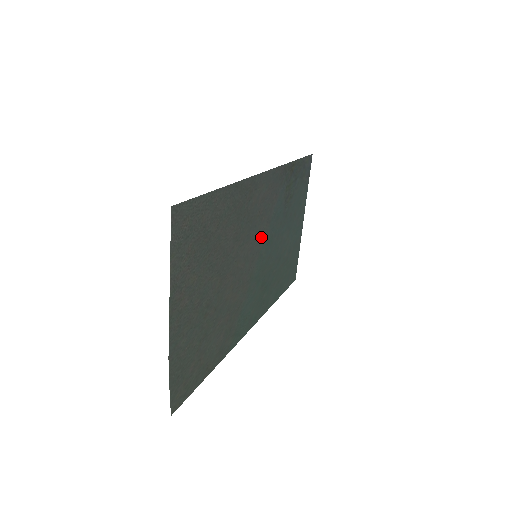
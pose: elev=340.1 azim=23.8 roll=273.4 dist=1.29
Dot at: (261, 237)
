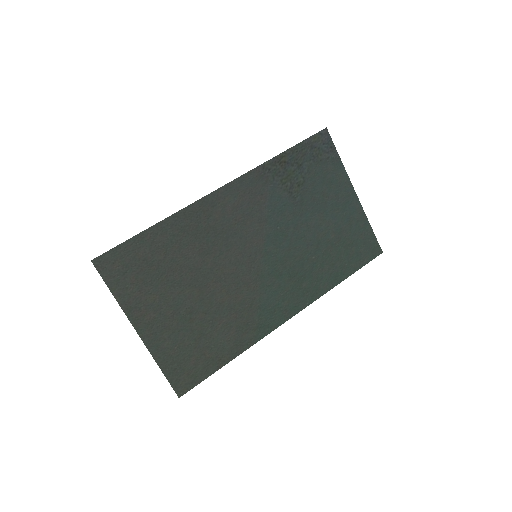
Dot at: (256, 238)
